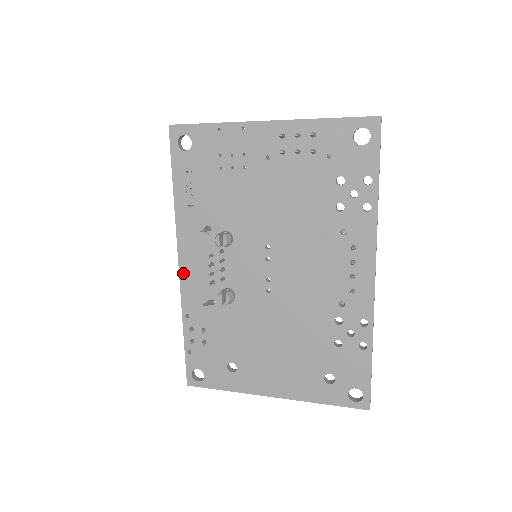
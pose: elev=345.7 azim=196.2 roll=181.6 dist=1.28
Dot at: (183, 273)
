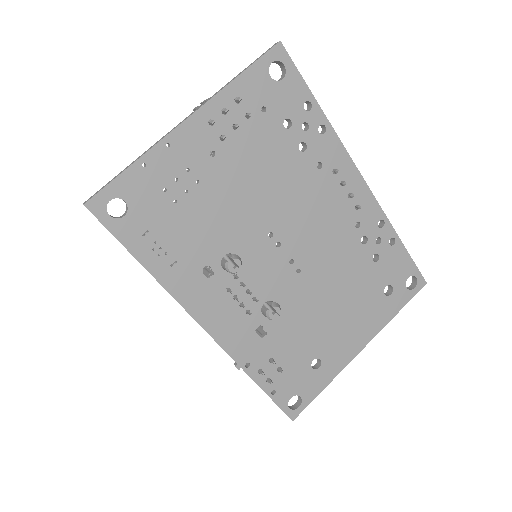
Dot at: (214, 332)
